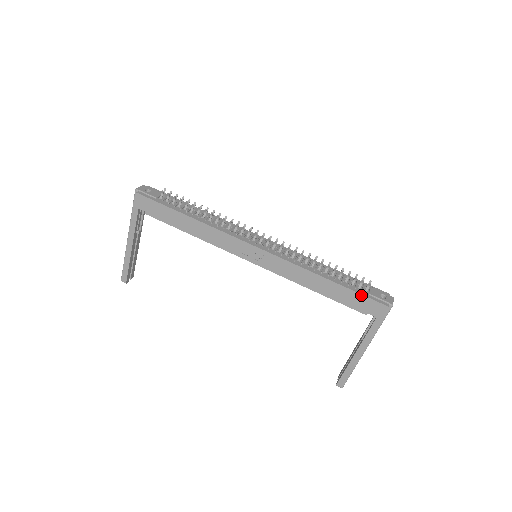
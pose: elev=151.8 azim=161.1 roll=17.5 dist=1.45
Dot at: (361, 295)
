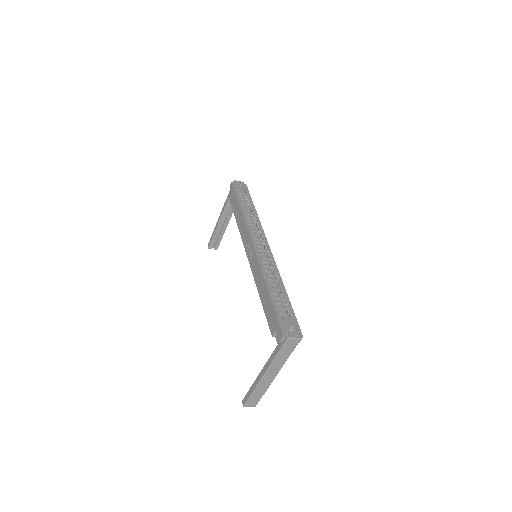
Dot at: (276, 314)
